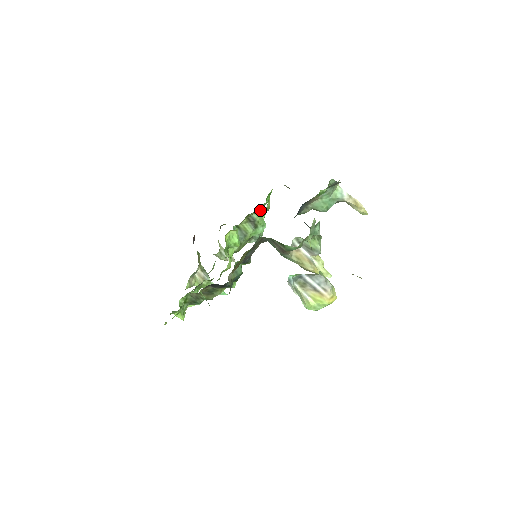
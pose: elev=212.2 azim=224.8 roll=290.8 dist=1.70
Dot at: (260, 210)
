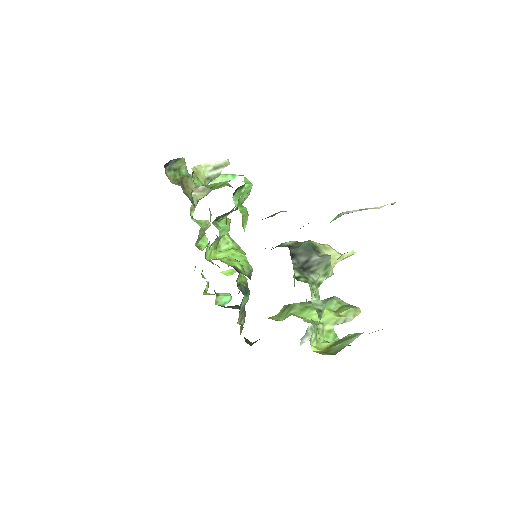
Dot at: occluded
